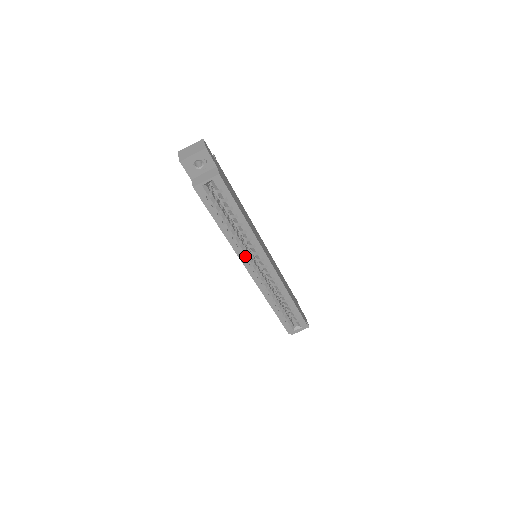
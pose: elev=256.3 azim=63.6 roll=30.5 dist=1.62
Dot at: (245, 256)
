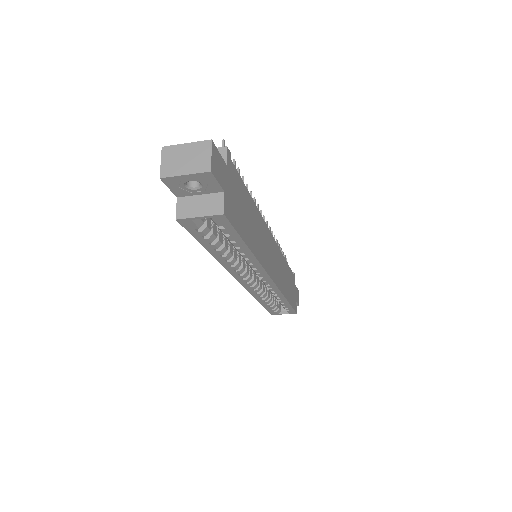
Dot at: (239, 273)
